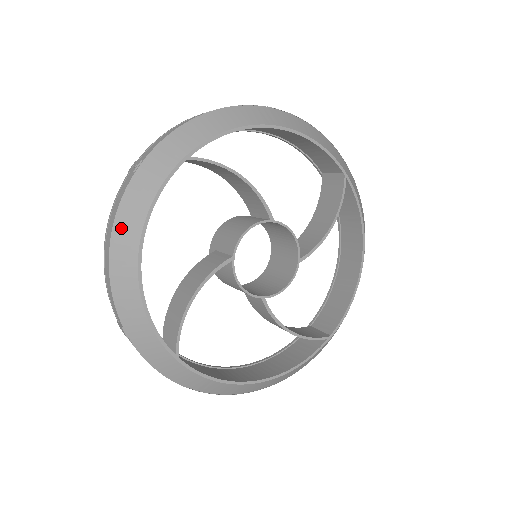
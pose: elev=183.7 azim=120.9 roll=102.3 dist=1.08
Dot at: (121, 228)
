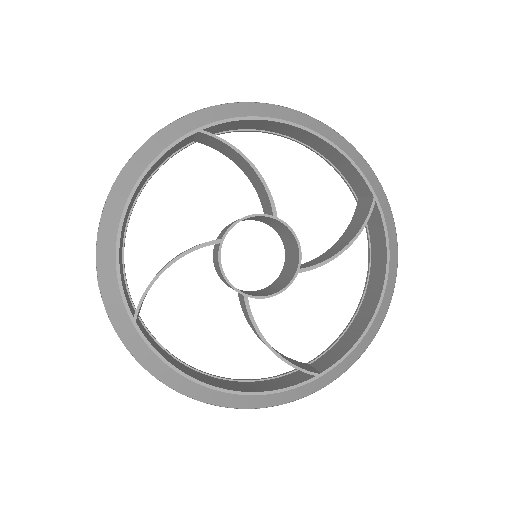
Dot at: (122, 179)
